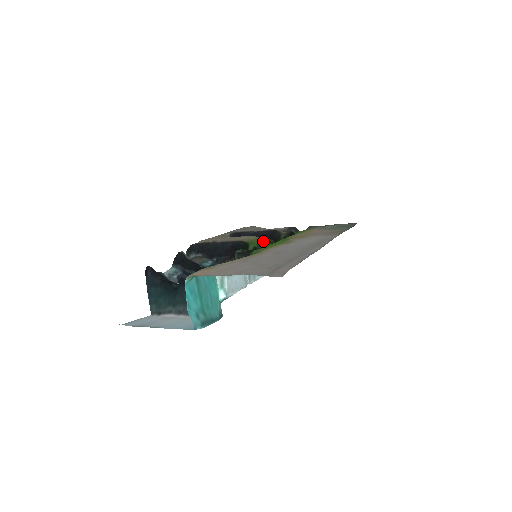
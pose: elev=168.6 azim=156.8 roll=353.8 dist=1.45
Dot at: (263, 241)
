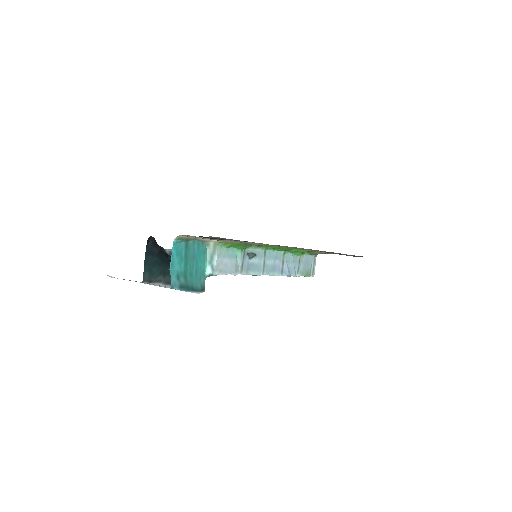
Dot at: occluded
